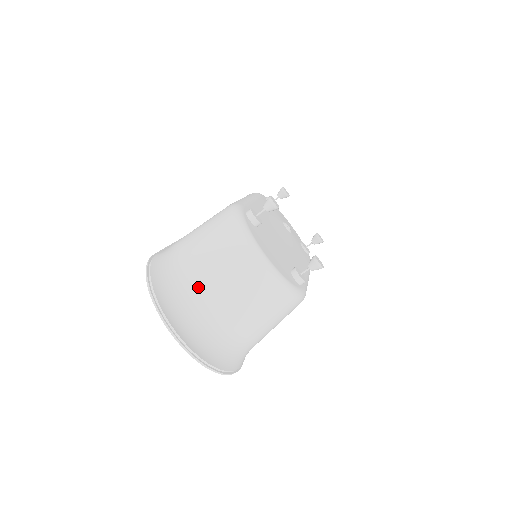
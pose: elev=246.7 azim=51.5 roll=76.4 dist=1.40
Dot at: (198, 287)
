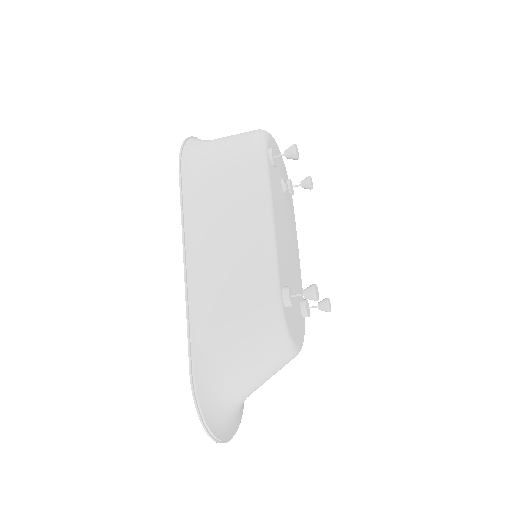
Dot at: (239, 395)
